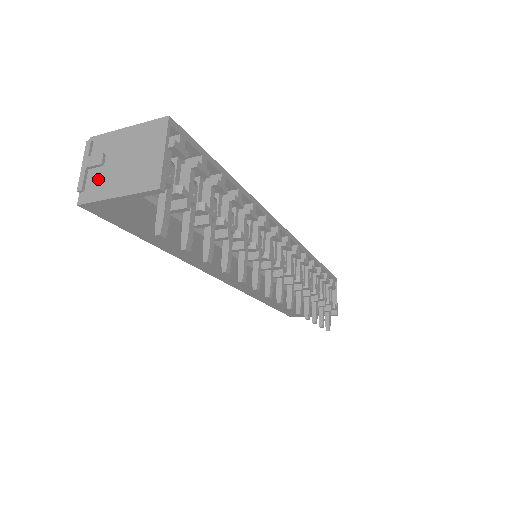
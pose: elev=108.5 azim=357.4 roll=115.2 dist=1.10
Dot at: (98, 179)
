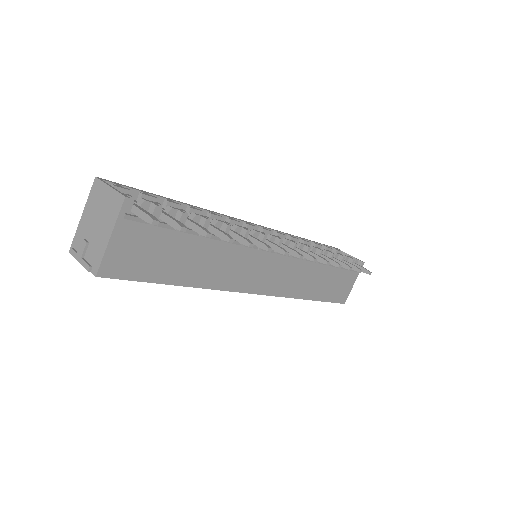
Dot at: (93, 251)
